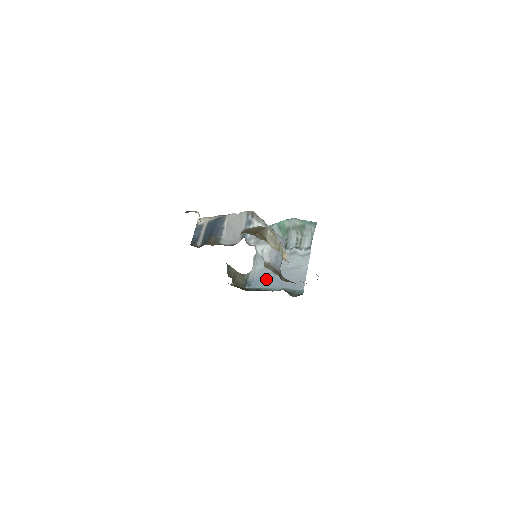
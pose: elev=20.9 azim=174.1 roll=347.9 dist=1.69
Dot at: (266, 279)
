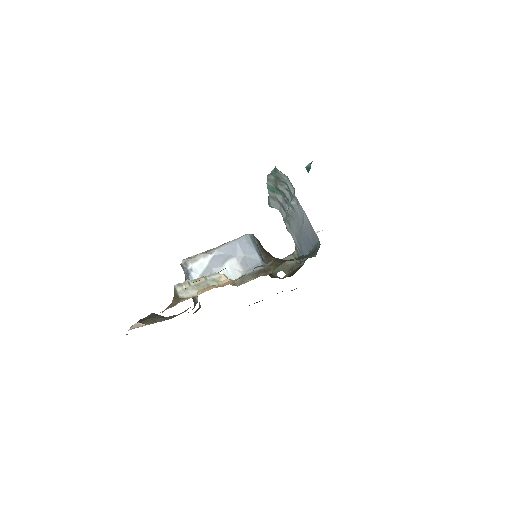
Dot at: (302, 246)
